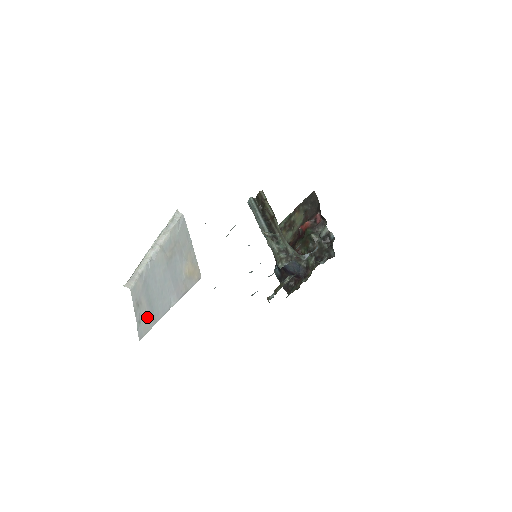
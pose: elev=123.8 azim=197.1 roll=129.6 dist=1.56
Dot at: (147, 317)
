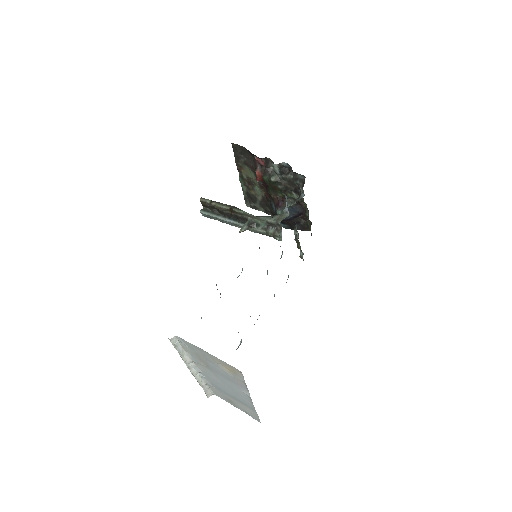
Dot at: (246, 408)
